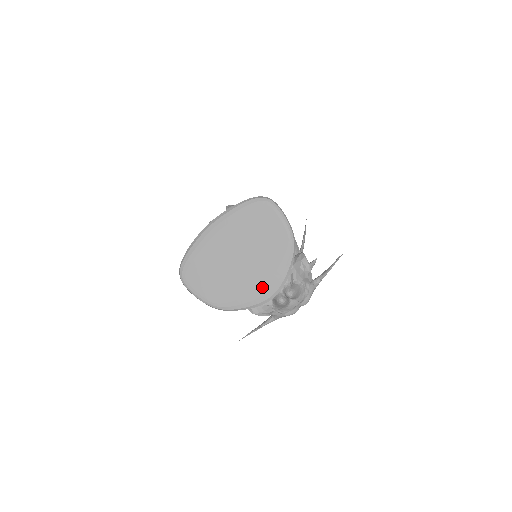
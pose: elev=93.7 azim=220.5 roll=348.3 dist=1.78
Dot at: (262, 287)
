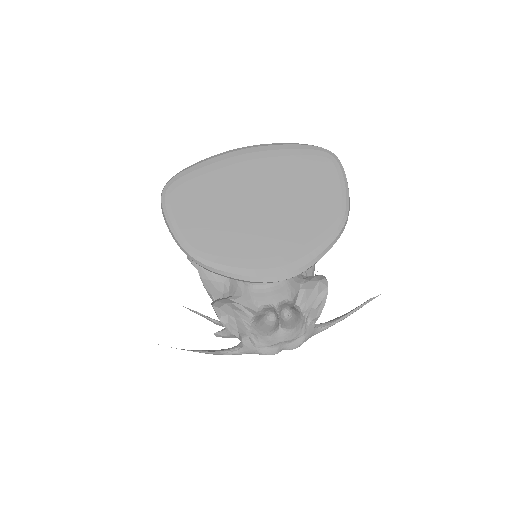
Dot at: (274, 256)
